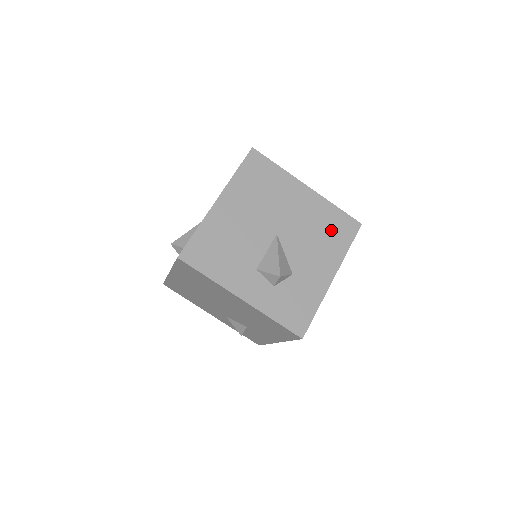
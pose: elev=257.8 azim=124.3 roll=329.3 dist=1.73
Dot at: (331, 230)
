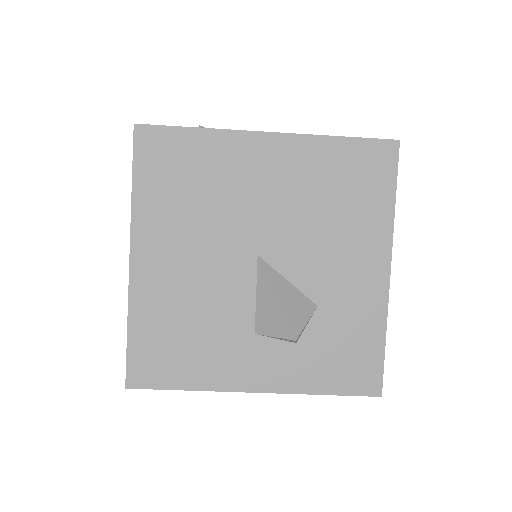
Dot at: (348, 188)
